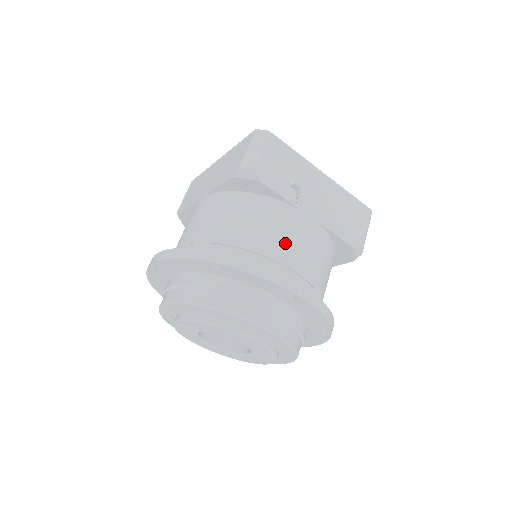
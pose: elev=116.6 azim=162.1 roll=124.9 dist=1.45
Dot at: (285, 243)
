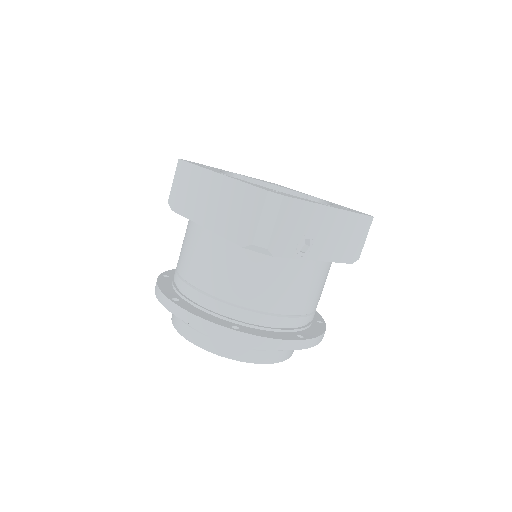
Dot at: (293, 297)
